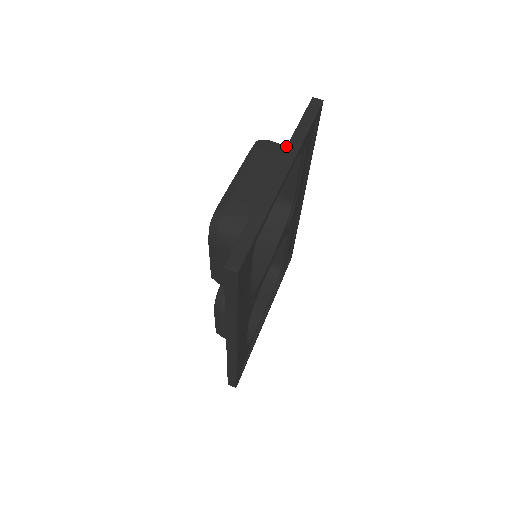
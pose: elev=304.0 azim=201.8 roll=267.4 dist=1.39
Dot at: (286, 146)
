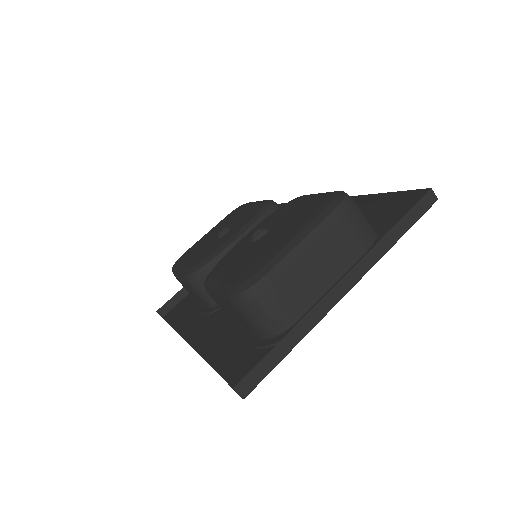
Dot at: (366, 225)
